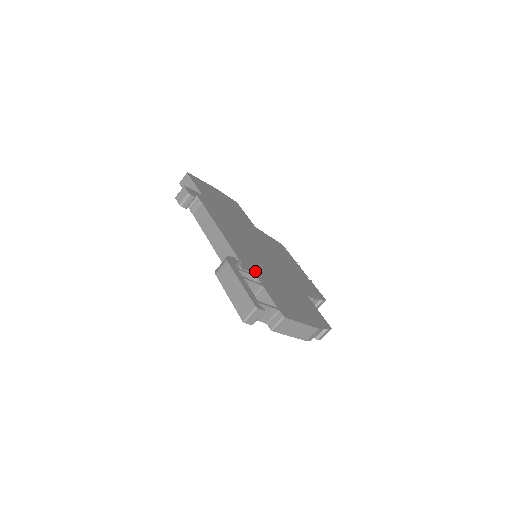
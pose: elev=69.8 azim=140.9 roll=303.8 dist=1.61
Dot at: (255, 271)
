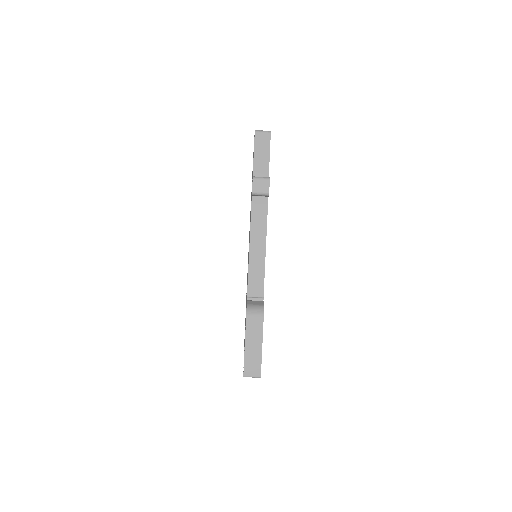
Dot at: occluded
